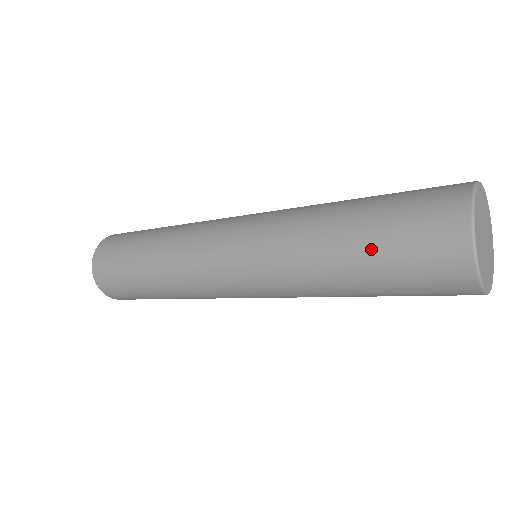
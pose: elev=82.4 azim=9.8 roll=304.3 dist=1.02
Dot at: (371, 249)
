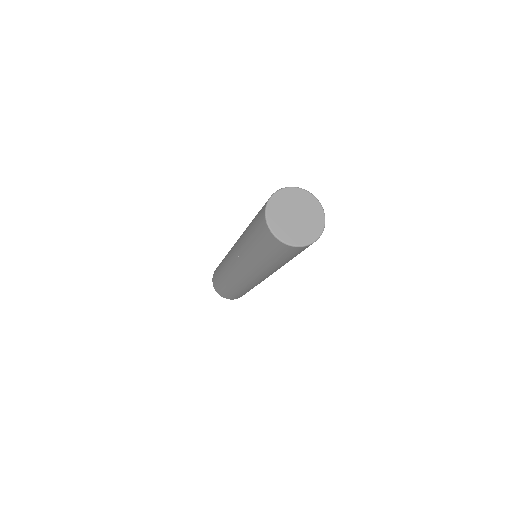
Dot at: occluded
